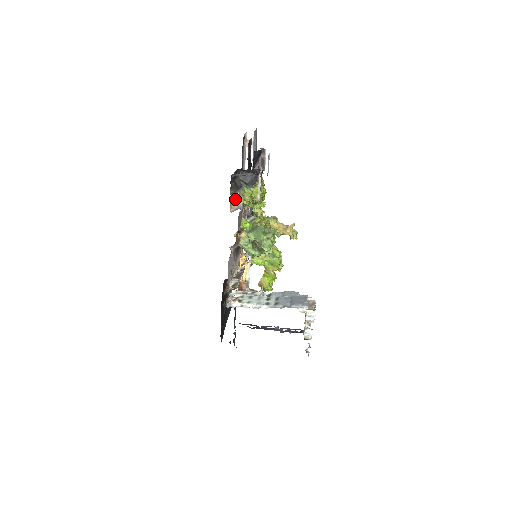
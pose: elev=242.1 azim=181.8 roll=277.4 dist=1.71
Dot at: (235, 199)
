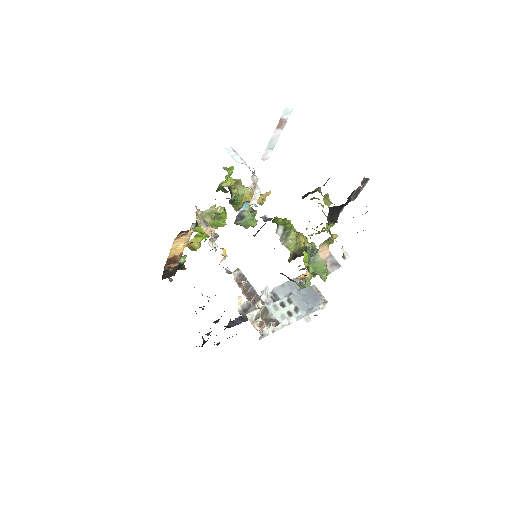
Dot at: (321, 246)
